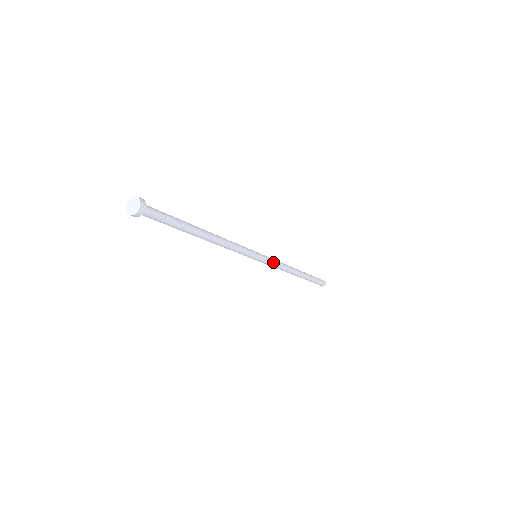
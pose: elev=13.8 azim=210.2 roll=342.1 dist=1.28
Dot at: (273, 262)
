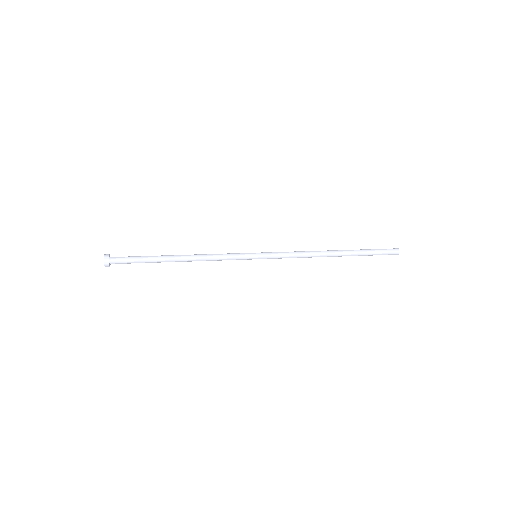
Dot at: (281, 258)
